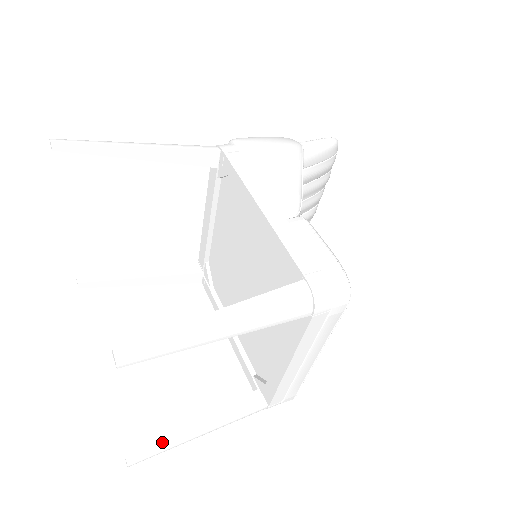
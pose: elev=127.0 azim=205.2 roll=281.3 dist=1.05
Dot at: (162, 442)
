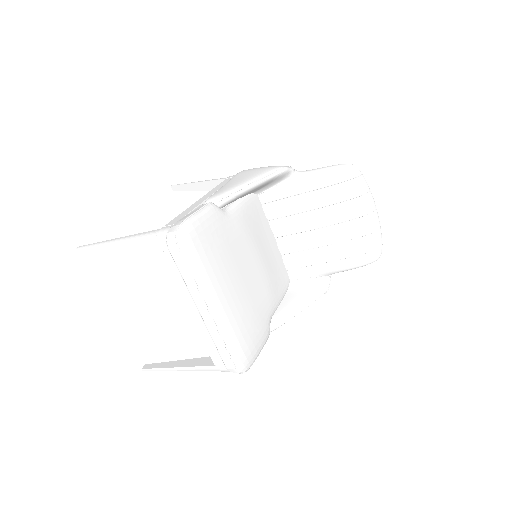
Dot at: (161, 364)
